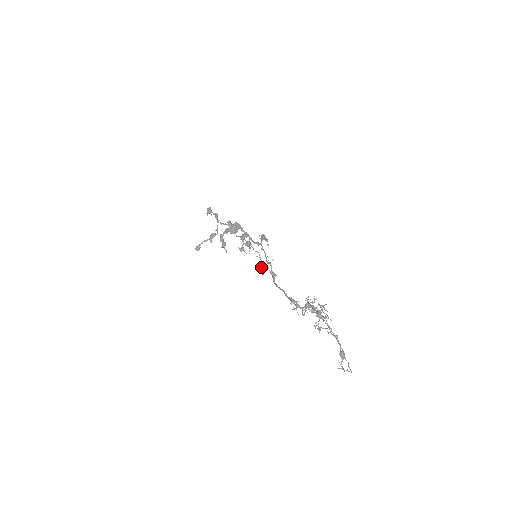
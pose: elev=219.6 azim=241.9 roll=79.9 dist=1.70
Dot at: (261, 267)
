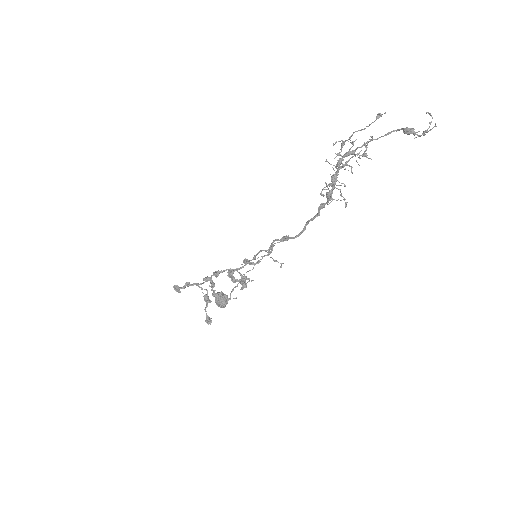
Dot at: (273, 260)
